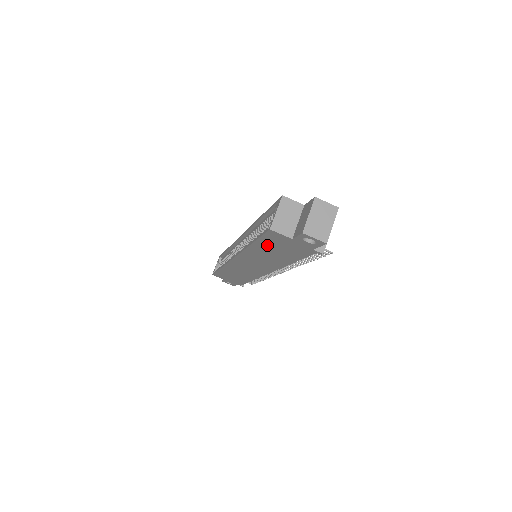
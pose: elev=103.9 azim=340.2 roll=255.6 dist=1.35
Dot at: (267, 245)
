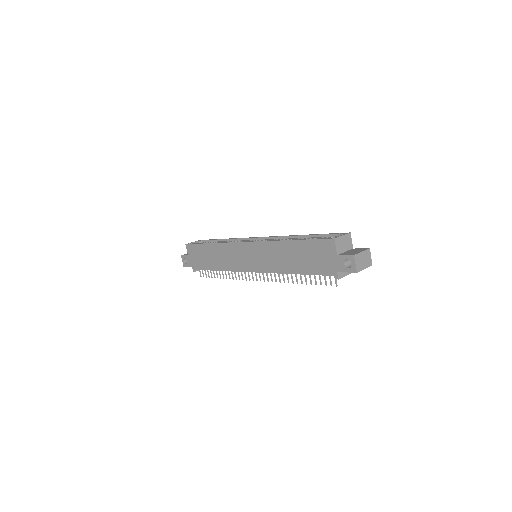
Dot at: (306, 248)
